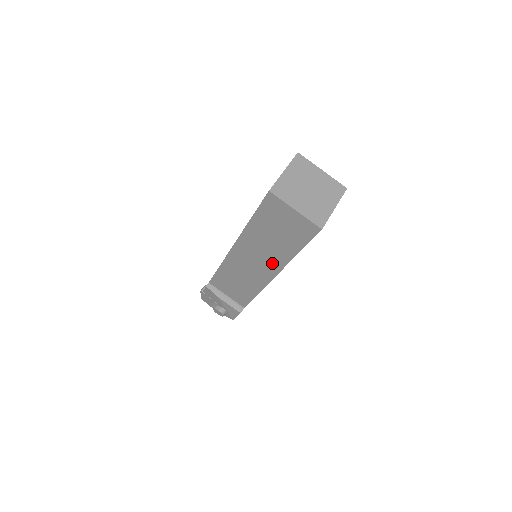
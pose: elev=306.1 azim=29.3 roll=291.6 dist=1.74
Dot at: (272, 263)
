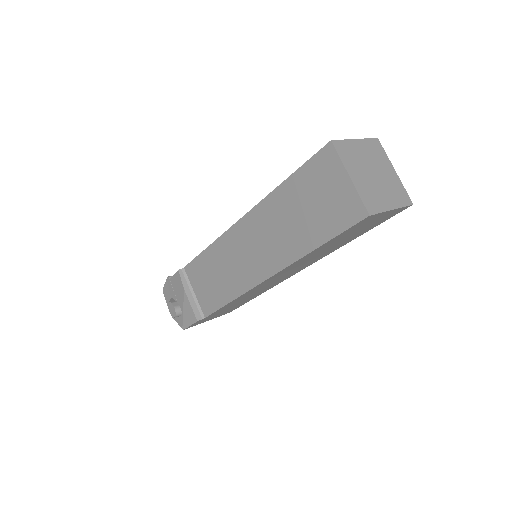
Dot at: (276, 256)
